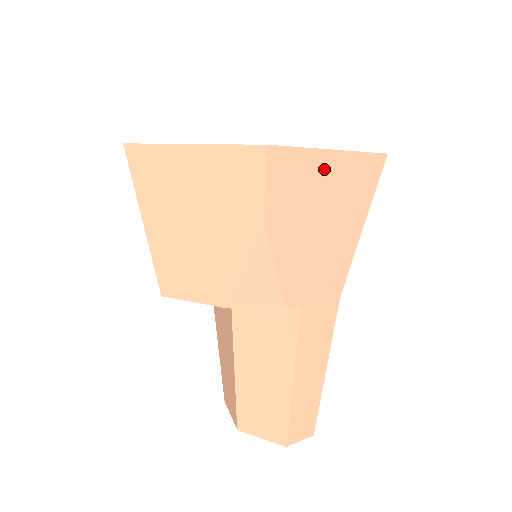
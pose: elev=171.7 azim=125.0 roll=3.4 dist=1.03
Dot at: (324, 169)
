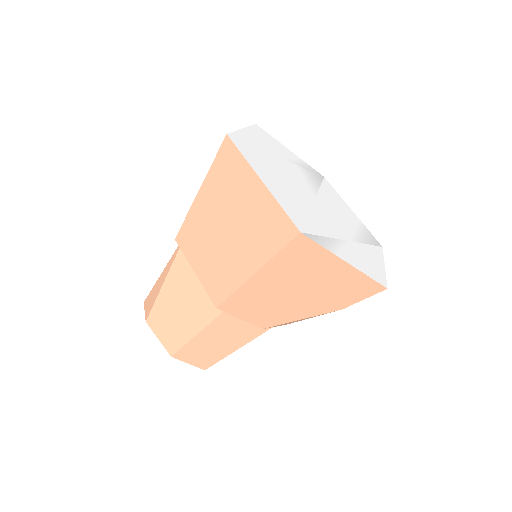
Dot at: occluded
